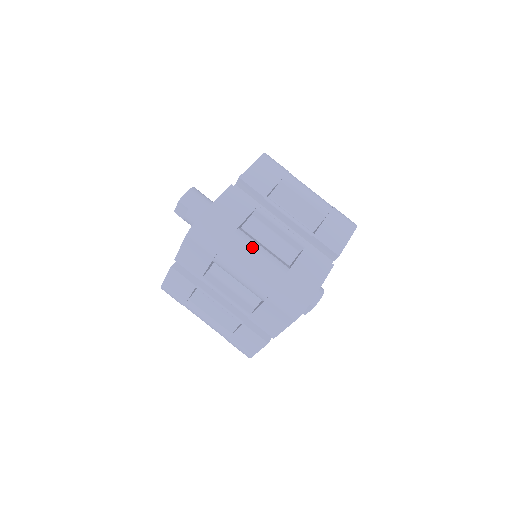
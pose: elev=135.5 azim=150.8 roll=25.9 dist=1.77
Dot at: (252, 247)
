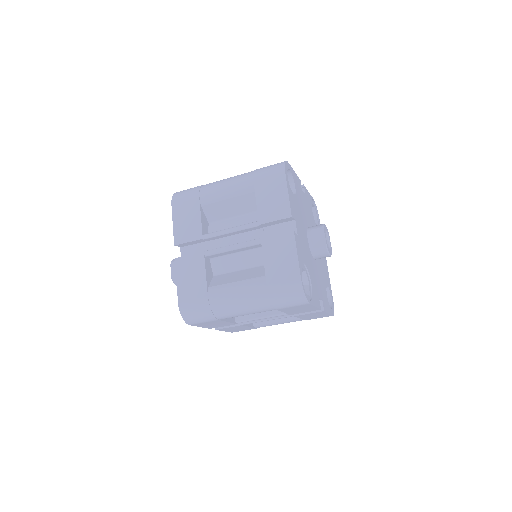
Dot at: occluded
